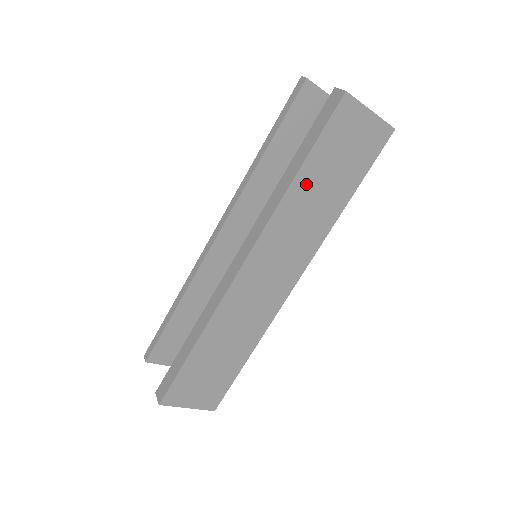
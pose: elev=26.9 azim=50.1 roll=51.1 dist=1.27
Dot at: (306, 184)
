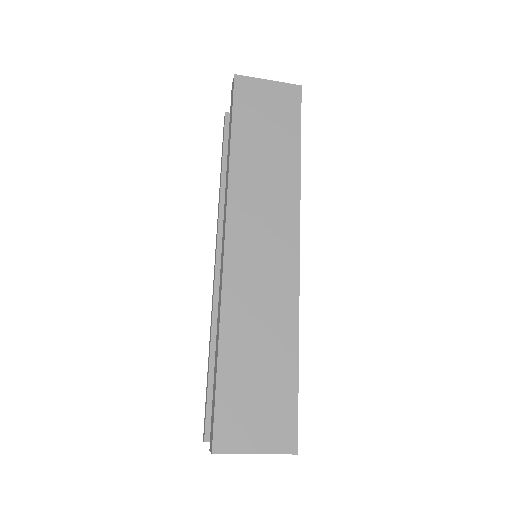
Dot at: (245, 150)
